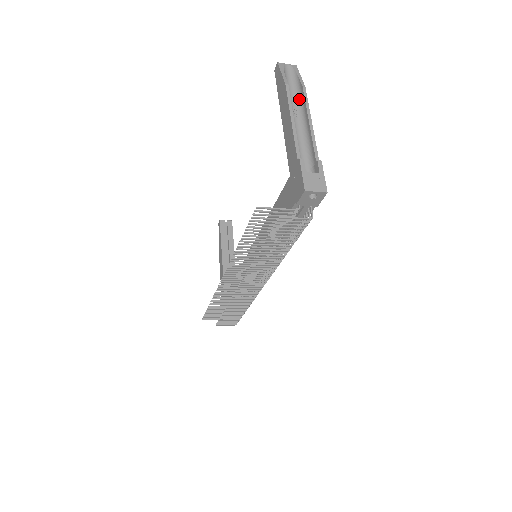
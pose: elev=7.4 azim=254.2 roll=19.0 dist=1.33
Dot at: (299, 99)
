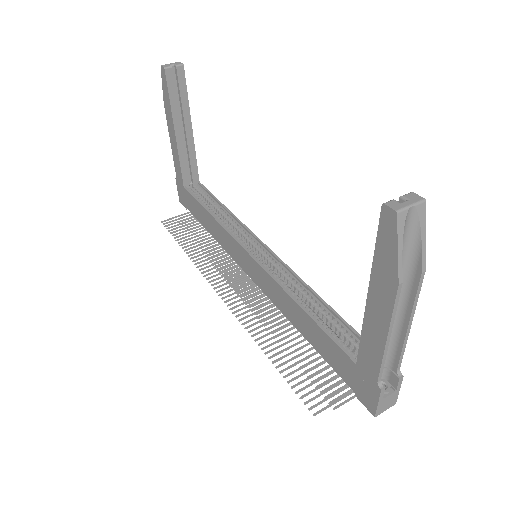
Dot at: (406, 279)
